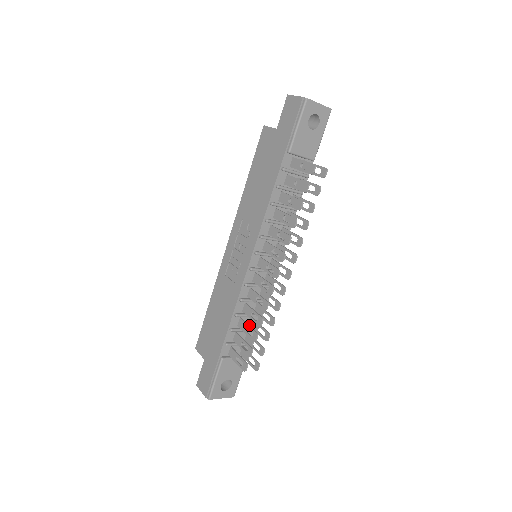
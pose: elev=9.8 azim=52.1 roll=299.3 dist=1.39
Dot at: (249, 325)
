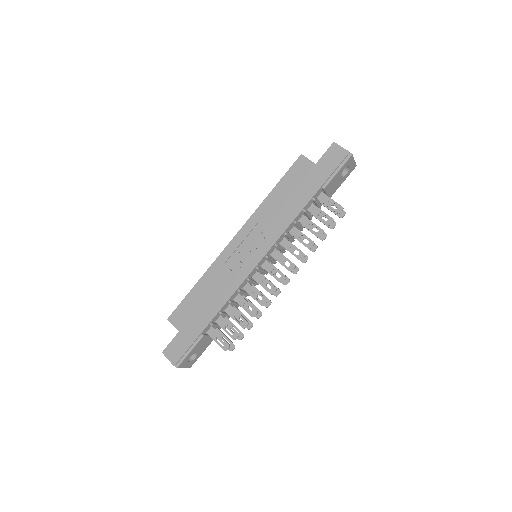
Dot at: occluded
